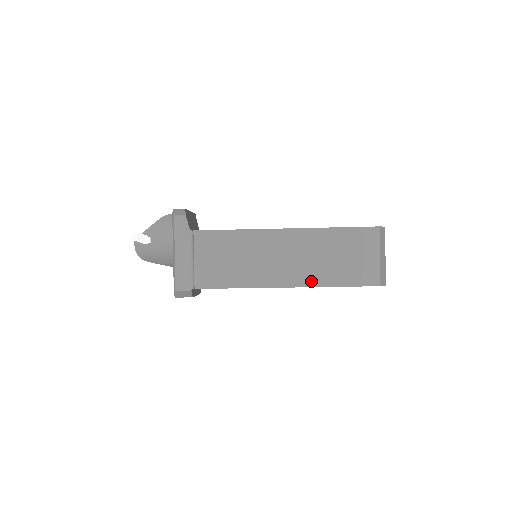
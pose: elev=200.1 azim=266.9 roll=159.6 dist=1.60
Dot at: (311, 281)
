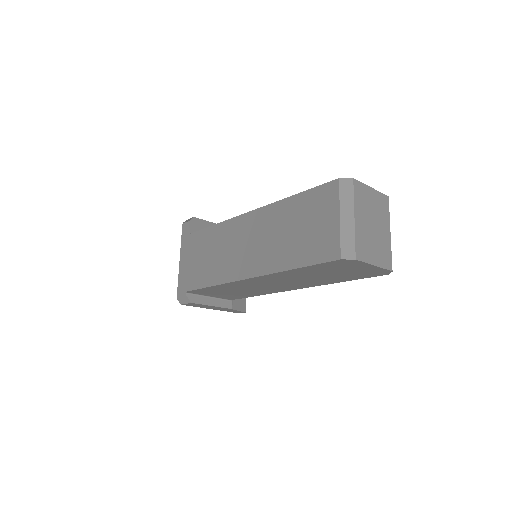
Dot at: (270, 266)
